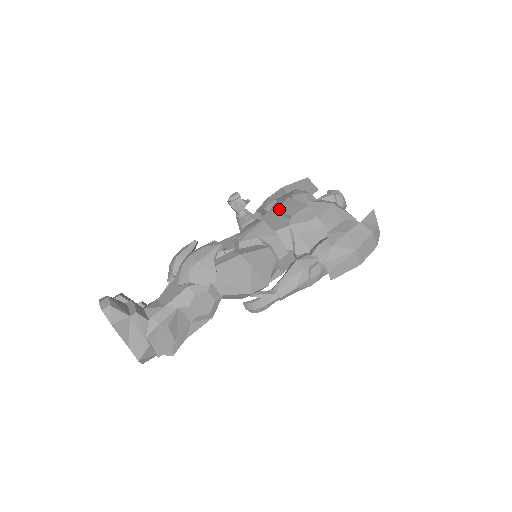
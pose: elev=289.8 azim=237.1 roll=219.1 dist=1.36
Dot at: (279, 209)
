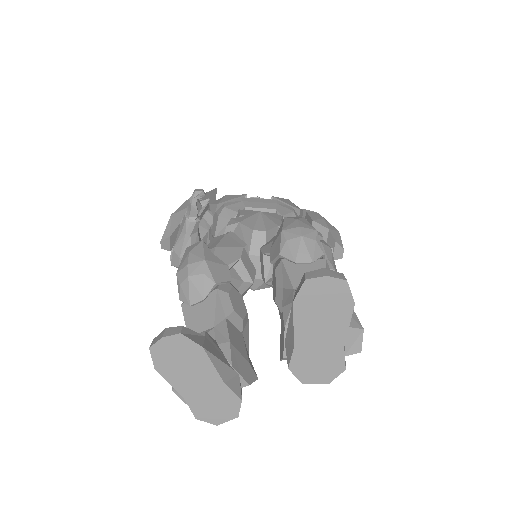
Dot at: (250, 206)
